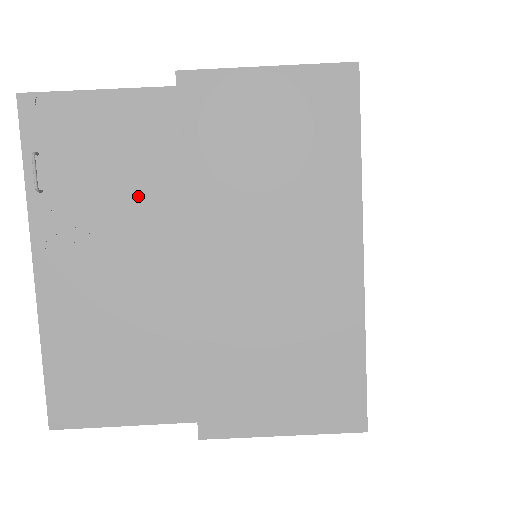
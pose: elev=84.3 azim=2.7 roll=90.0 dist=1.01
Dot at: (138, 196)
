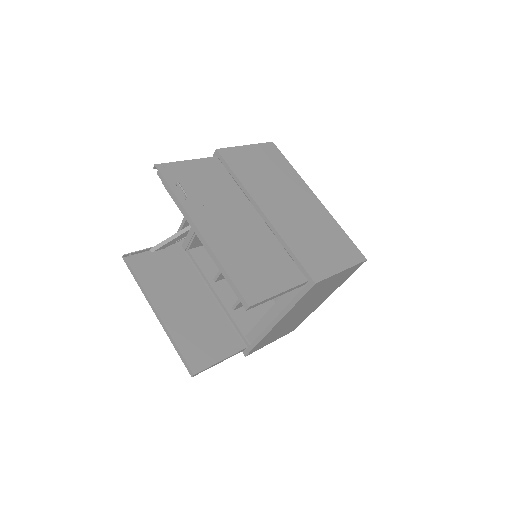
Dot at: (226, 195)
